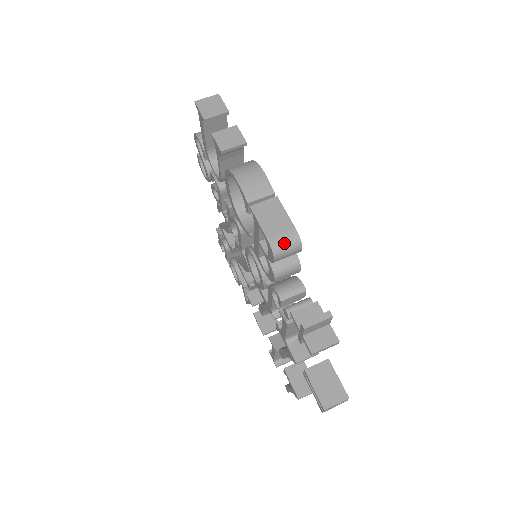
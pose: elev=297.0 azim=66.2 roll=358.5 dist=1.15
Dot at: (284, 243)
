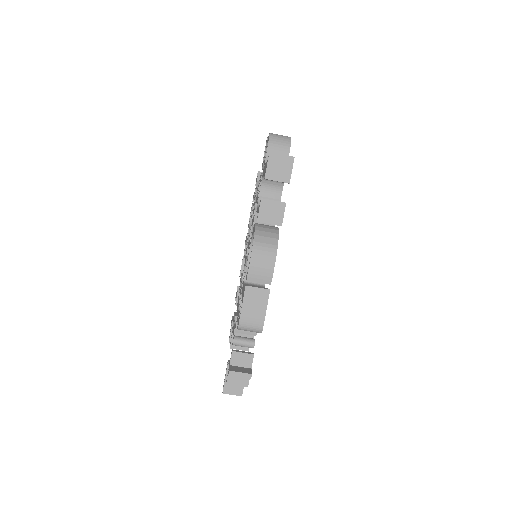
Dot at: (249, 328)
